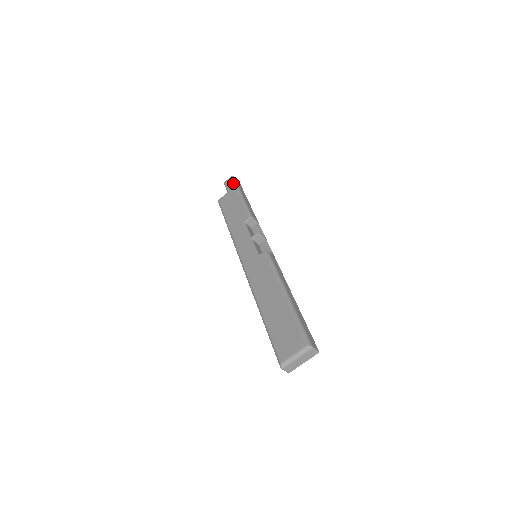
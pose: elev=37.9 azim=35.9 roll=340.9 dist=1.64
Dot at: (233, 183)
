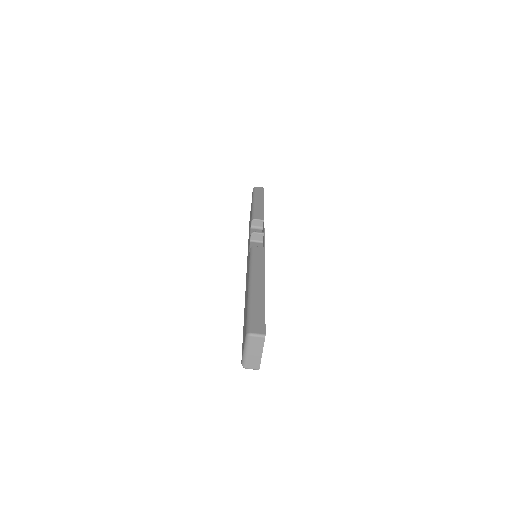
Dot at: (252, 194)
